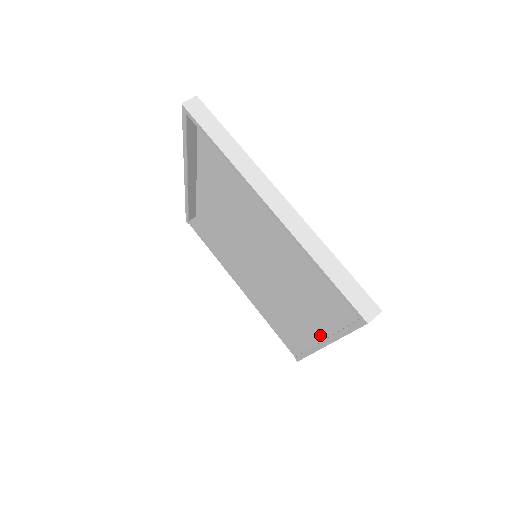
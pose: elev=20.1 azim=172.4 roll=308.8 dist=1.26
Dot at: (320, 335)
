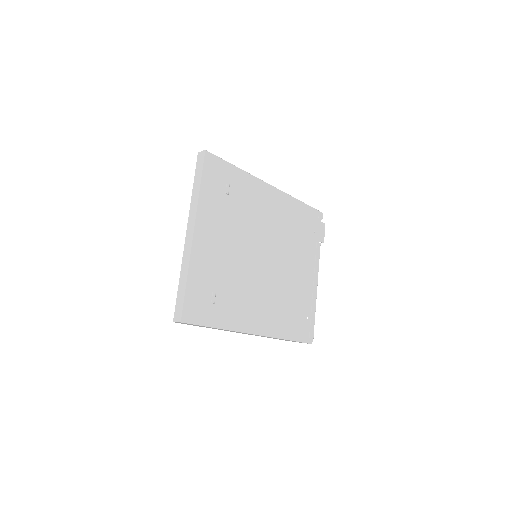
Dot at: occluded
